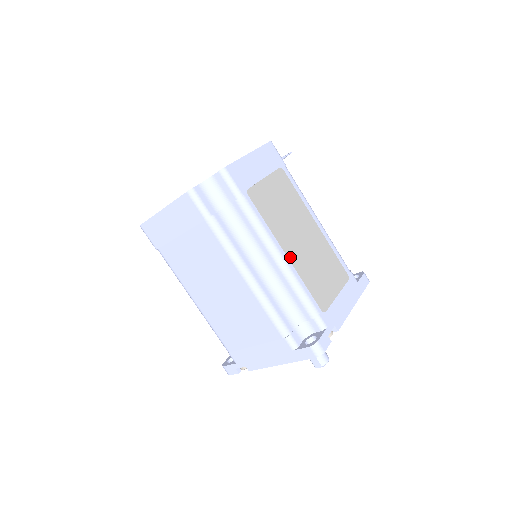
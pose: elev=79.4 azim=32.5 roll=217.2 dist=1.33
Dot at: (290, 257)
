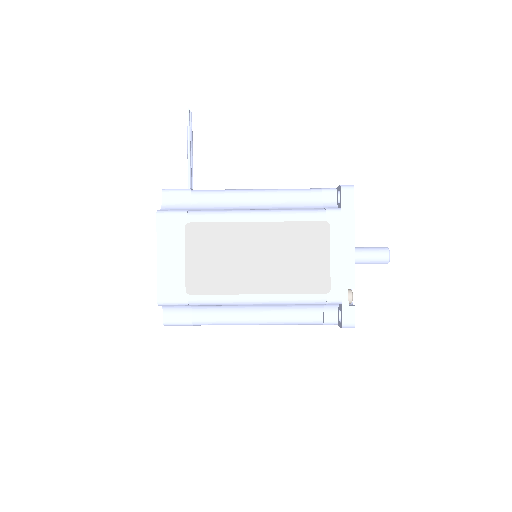
Dot at: (263, 291)
